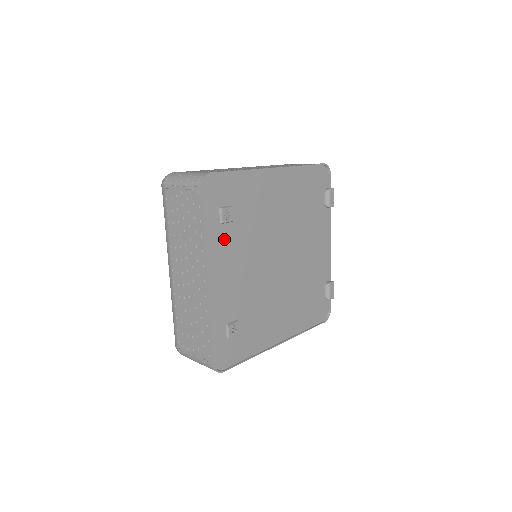
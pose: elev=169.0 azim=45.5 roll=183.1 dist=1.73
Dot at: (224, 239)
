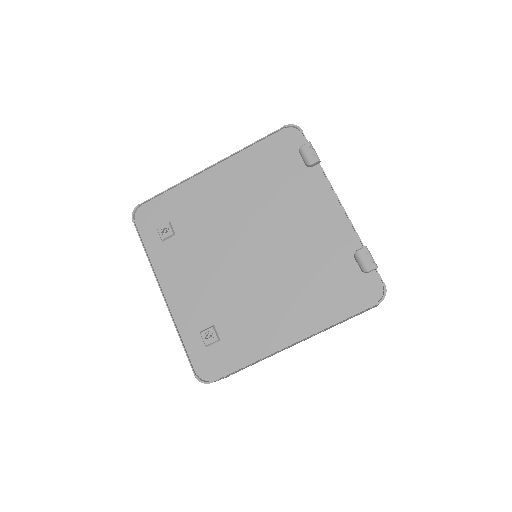
Dot at: (171, 253)
